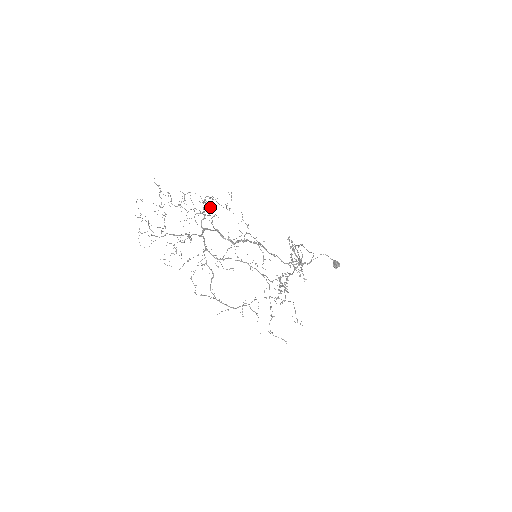
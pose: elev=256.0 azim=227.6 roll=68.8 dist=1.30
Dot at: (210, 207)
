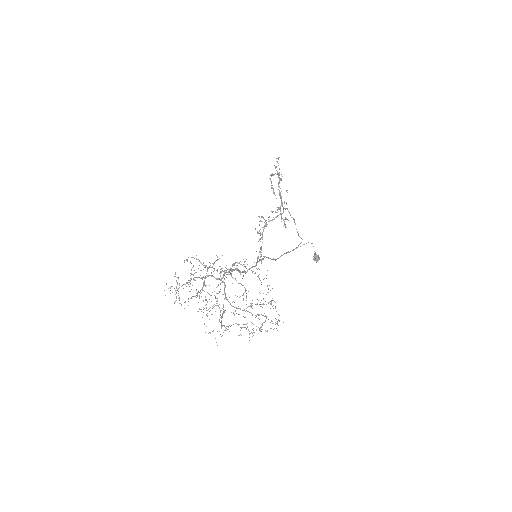
Dot at: occluded
